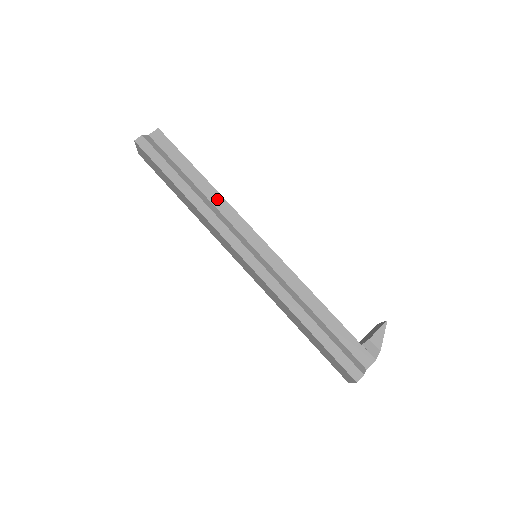
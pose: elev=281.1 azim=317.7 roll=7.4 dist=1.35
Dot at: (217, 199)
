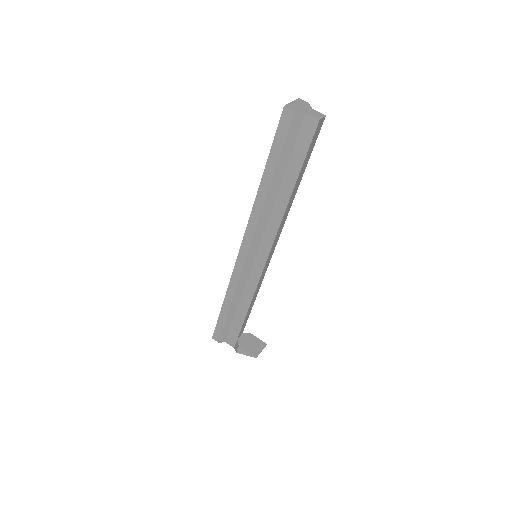
Dot at: (278, 213)
